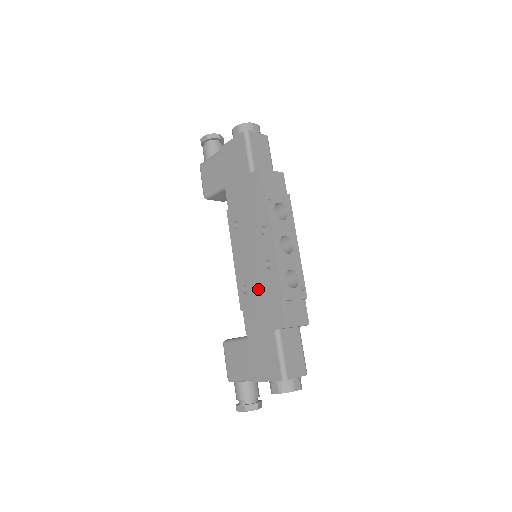
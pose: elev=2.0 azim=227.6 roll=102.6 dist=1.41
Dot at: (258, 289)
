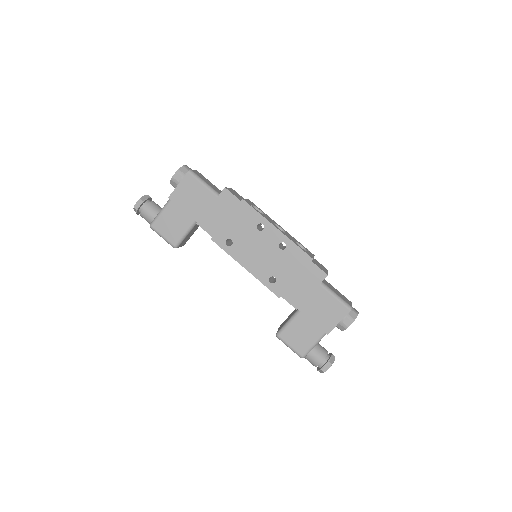
Dot at: (285, 270)
